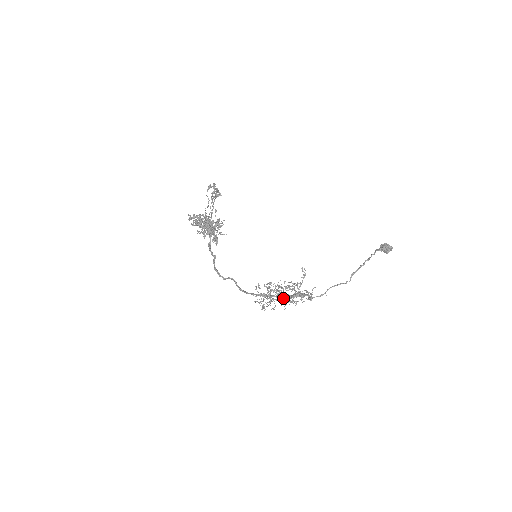
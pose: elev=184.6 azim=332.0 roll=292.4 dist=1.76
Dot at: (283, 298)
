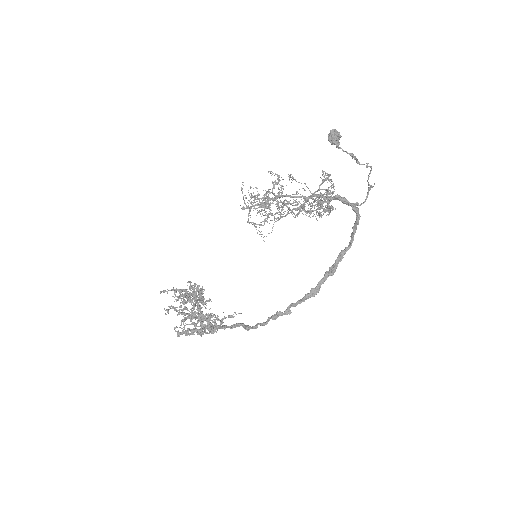
Dot at: (289, 196)
